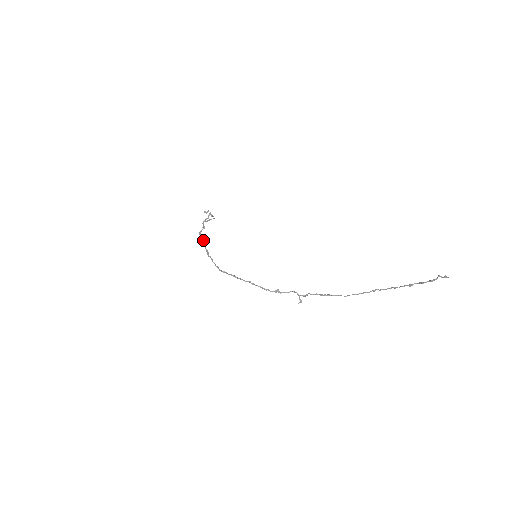
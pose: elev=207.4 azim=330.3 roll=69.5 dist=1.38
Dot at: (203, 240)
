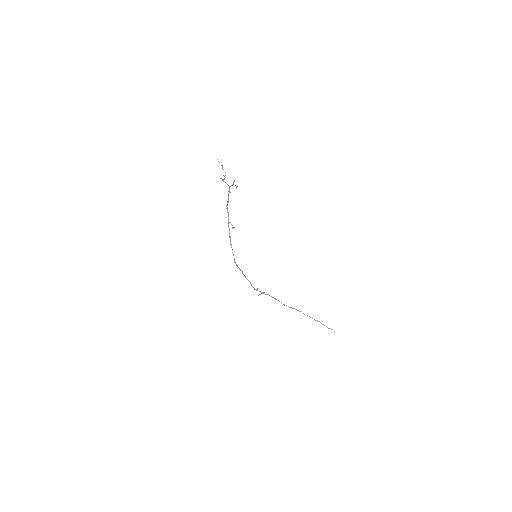
Dot at: occluded
